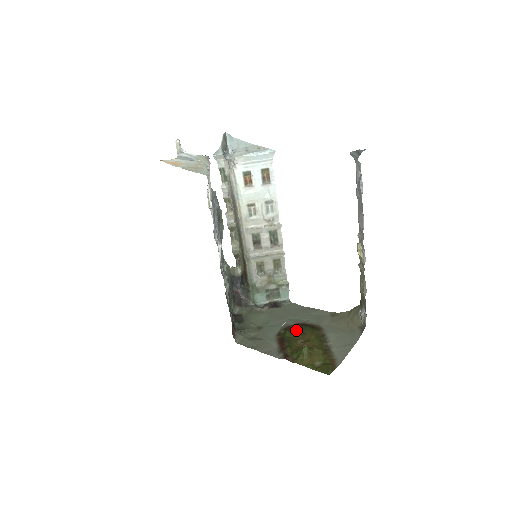
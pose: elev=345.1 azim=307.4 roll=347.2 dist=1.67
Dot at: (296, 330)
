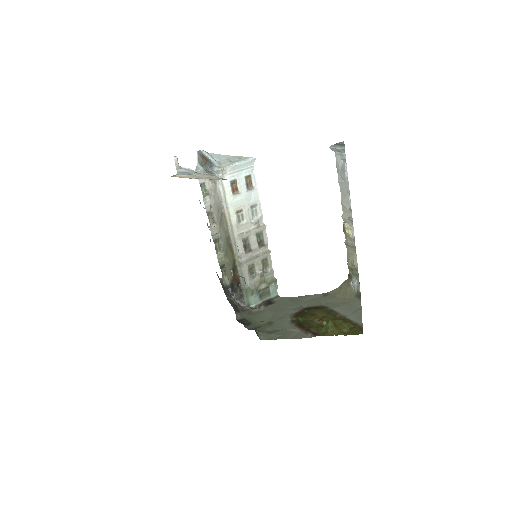
Dot at: (305, 314)
